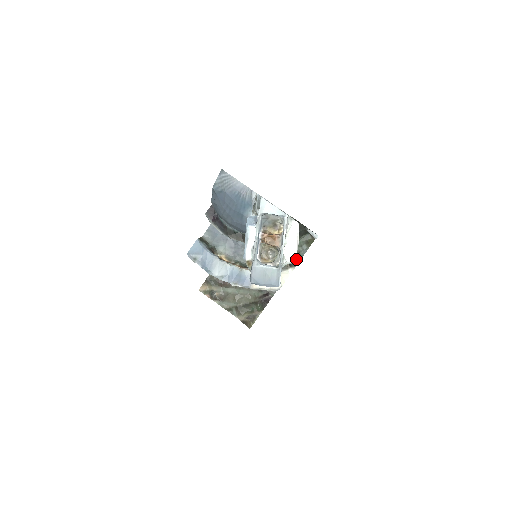
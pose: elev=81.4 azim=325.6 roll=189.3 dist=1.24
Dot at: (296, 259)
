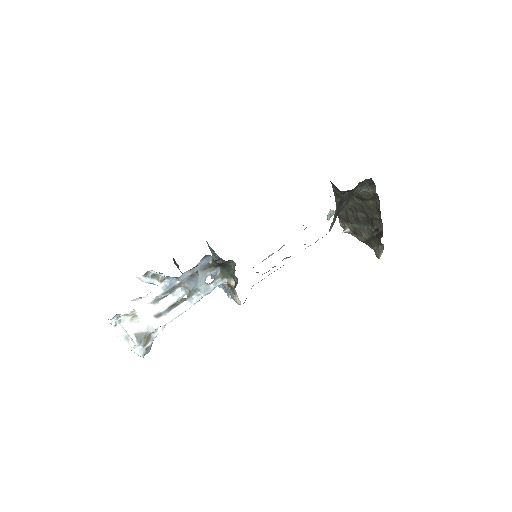
Dot at: occluded
